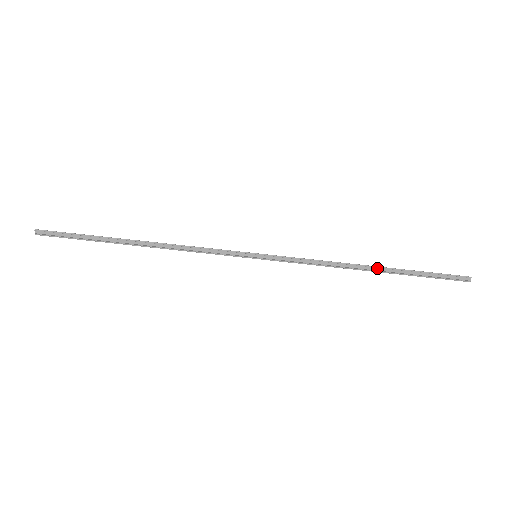
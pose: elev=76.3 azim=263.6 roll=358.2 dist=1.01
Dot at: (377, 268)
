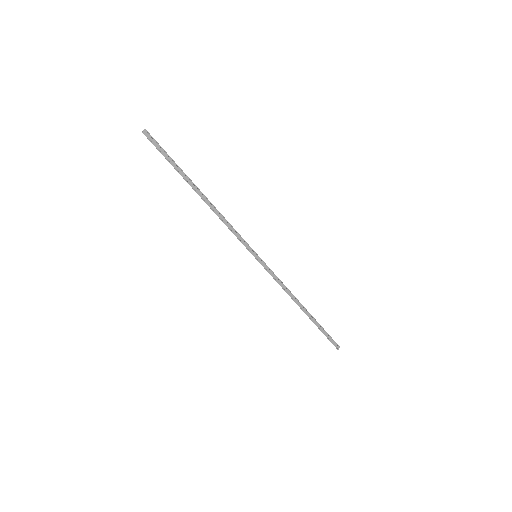
Dot at: (306, 310)
